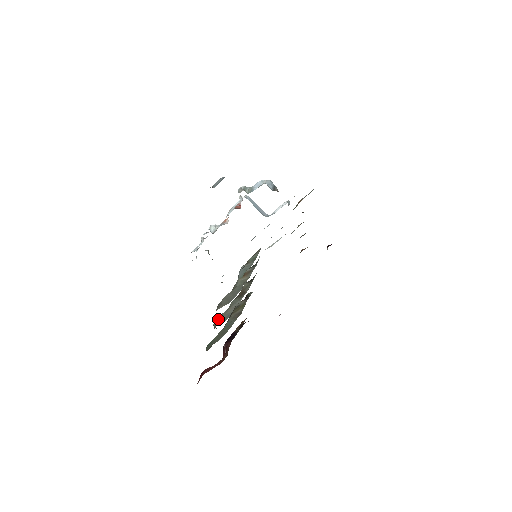
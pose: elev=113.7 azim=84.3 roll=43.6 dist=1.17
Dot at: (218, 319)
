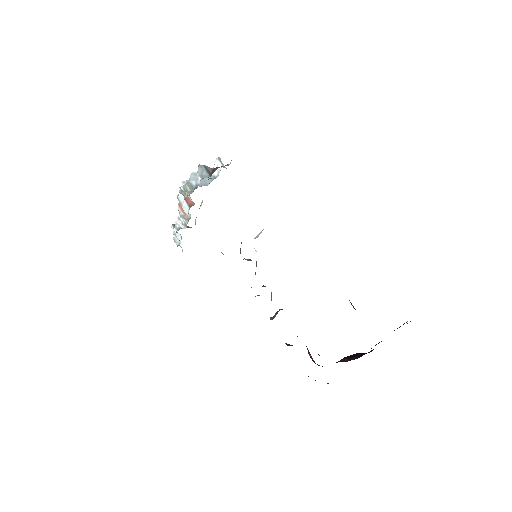
Dot at: occluded
